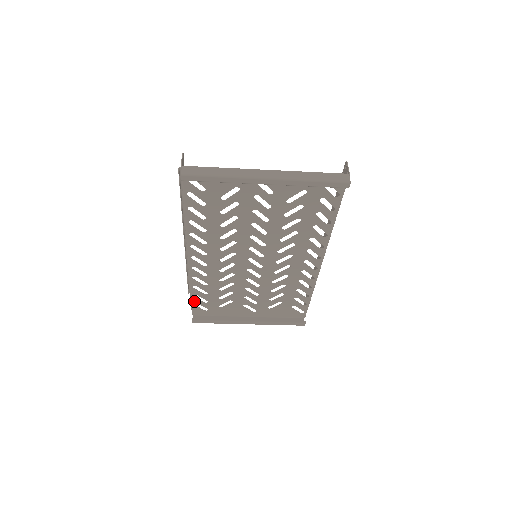
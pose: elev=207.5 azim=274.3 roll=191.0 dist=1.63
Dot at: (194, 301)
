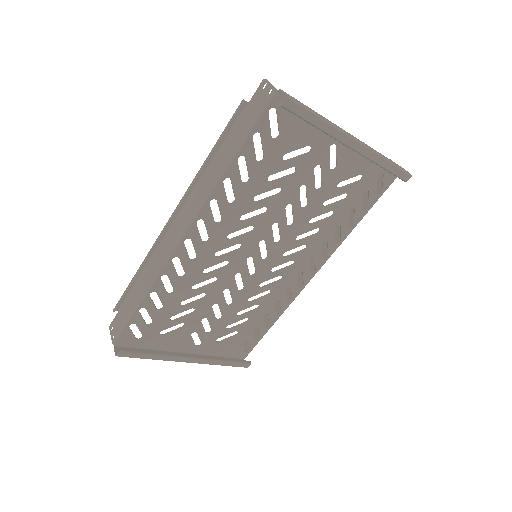
Dot at: (134, 319)
